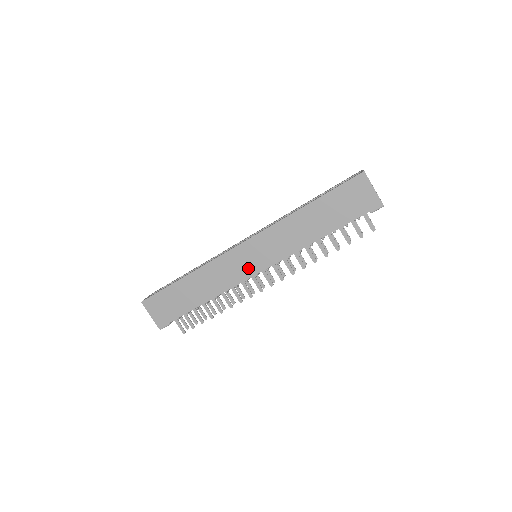
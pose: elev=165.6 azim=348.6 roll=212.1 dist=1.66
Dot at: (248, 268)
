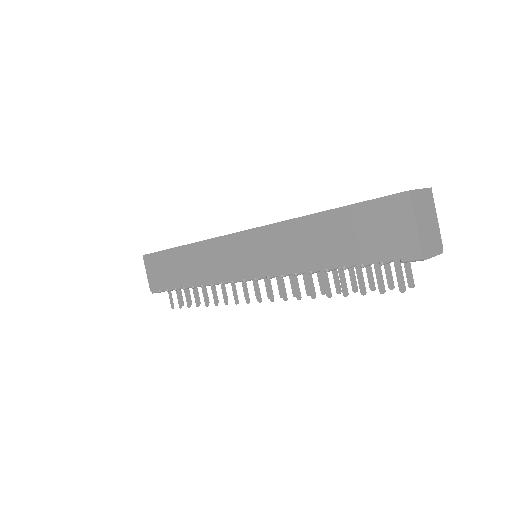
Dot at: (236, 267)
